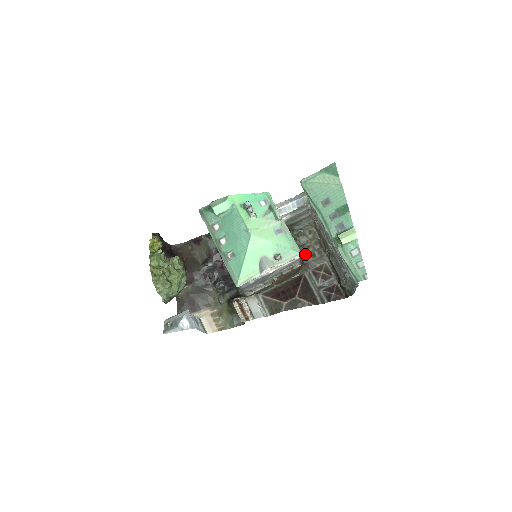
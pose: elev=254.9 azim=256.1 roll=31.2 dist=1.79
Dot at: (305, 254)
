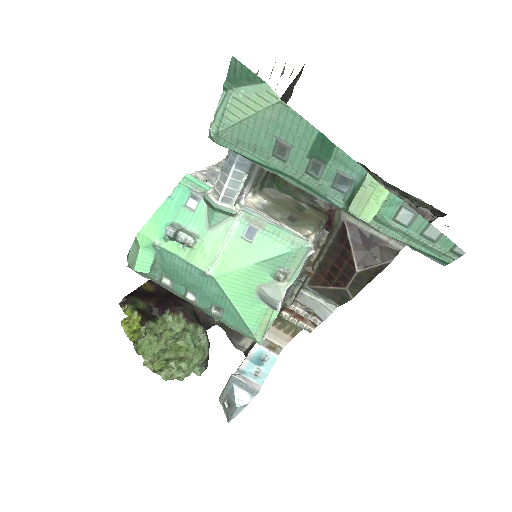
Dot at: occluded
